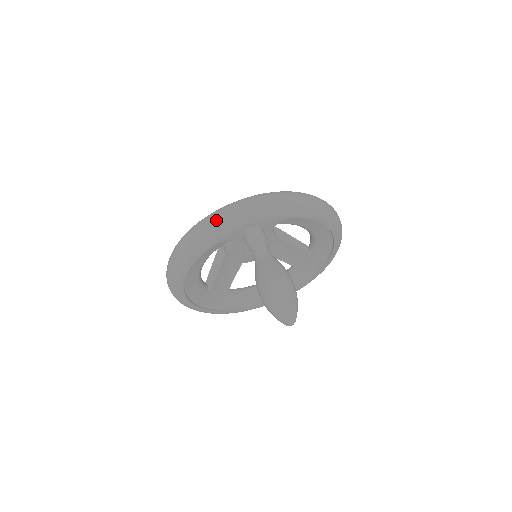
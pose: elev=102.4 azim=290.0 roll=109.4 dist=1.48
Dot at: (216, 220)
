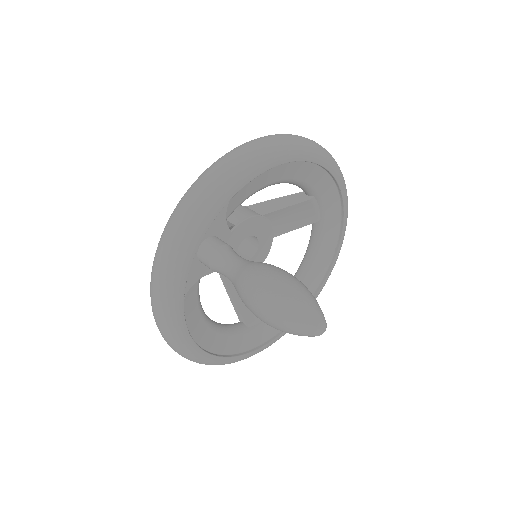
Dot at: (157, 277)
